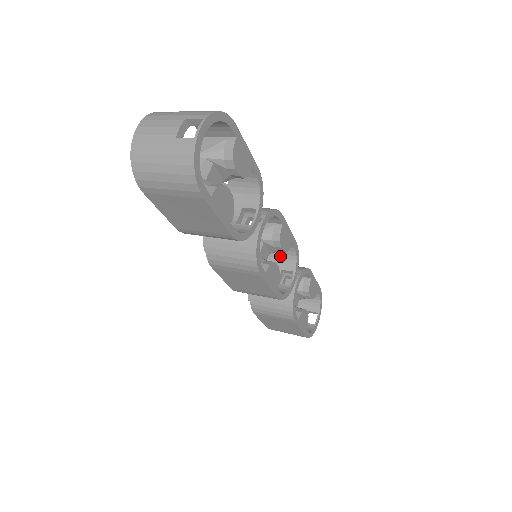
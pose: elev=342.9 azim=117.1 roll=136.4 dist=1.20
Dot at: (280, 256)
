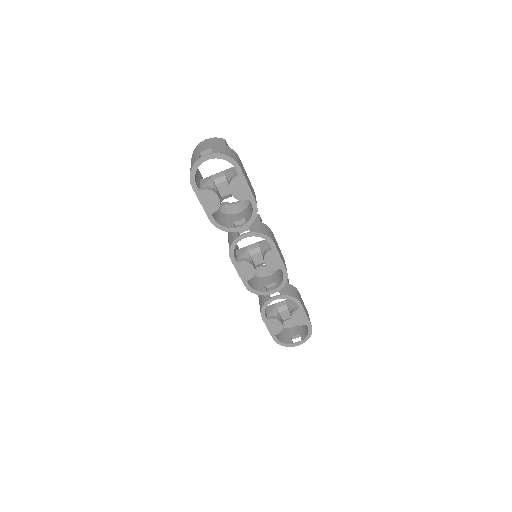
Dot at: (281, 274)
